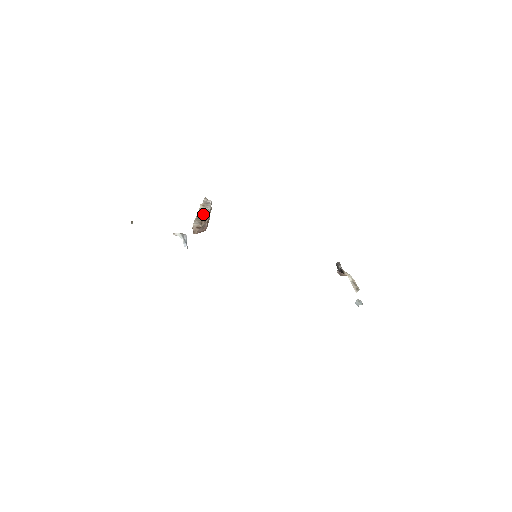
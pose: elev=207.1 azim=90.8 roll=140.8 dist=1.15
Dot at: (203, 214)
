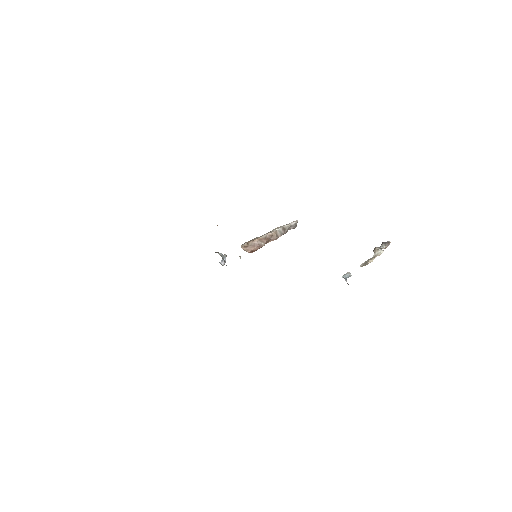
Dot at: (263, 235)
